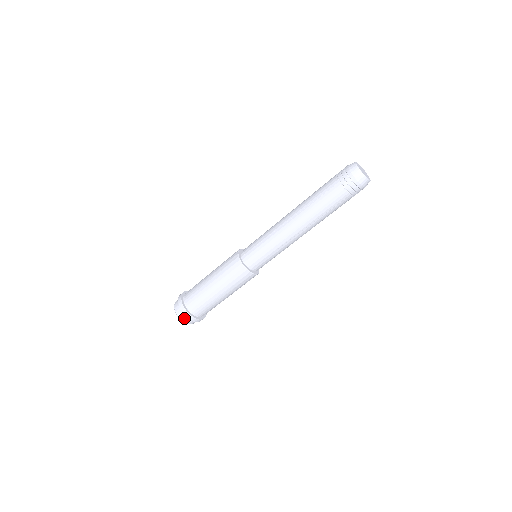
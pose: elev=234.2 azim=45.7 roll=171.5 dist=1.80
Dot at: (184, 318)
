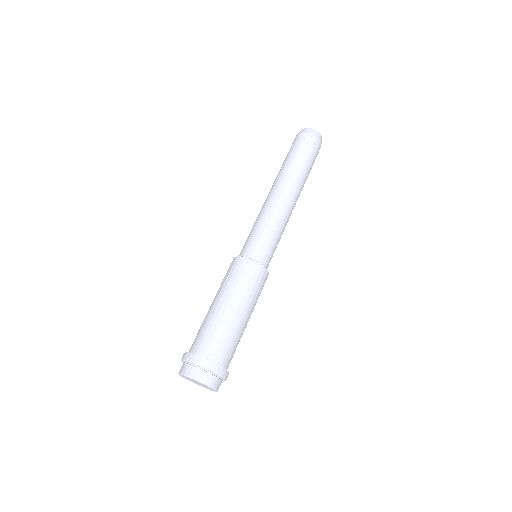
Dot at: (191, 370)
